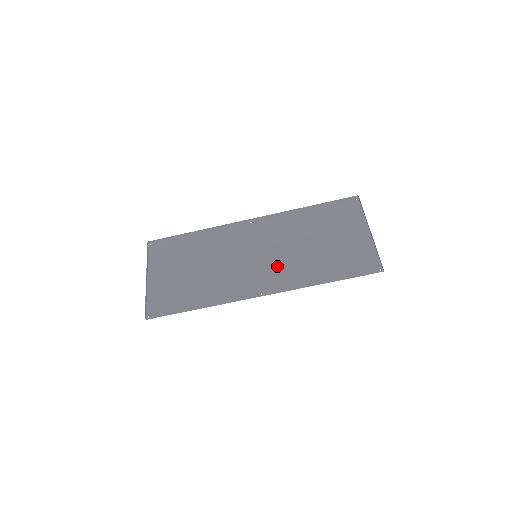
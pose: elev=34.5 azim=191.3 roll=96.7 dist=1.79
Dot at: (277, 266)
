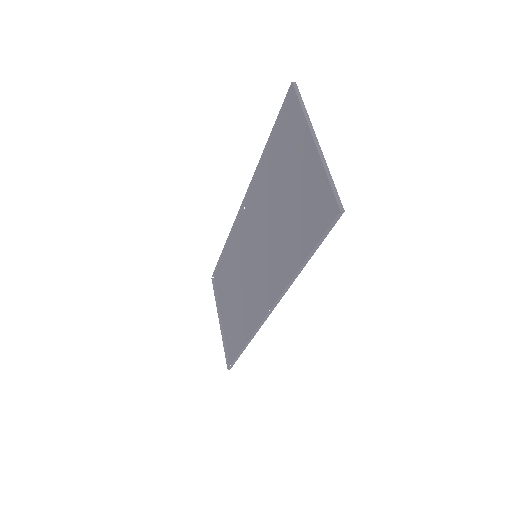
Dot at: (269, 263)
